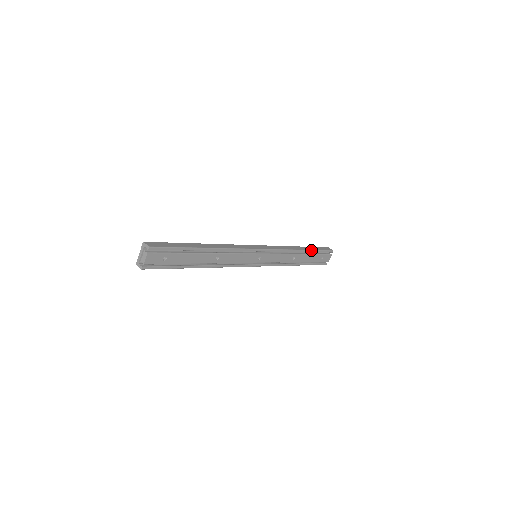
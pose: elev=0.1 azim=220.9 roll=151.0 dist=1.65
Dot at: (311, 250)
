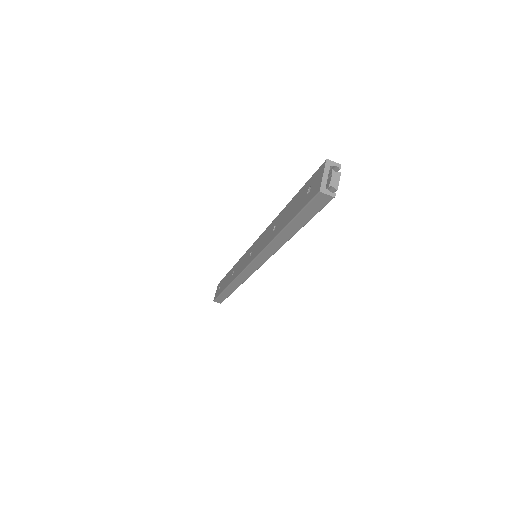
Dot at: occluded
